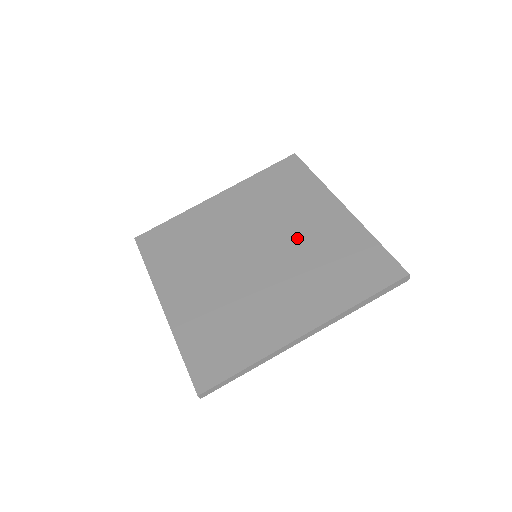
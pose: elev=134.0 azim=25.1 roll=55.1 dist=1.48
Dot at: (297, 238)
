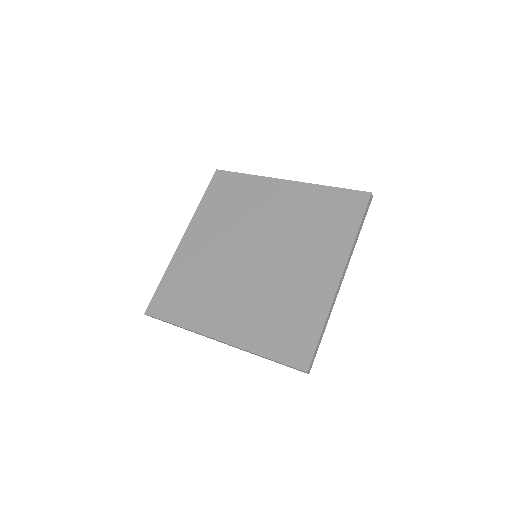
Dot at: (275, 223)
